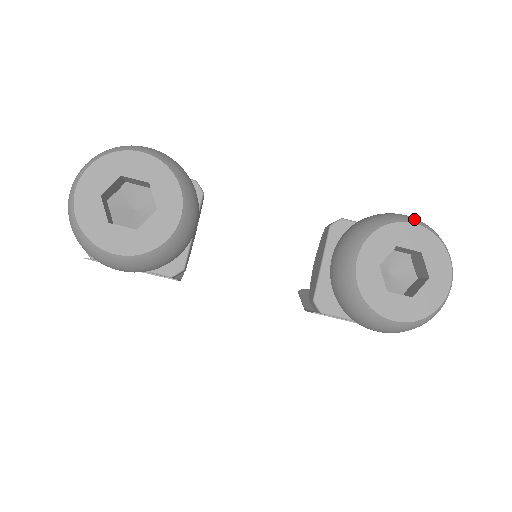
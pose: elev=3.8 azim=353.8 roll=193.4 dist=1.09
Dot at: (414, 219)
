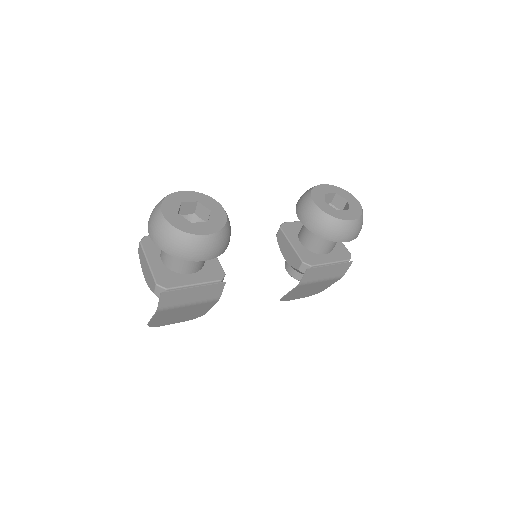
Dot at: occluded
